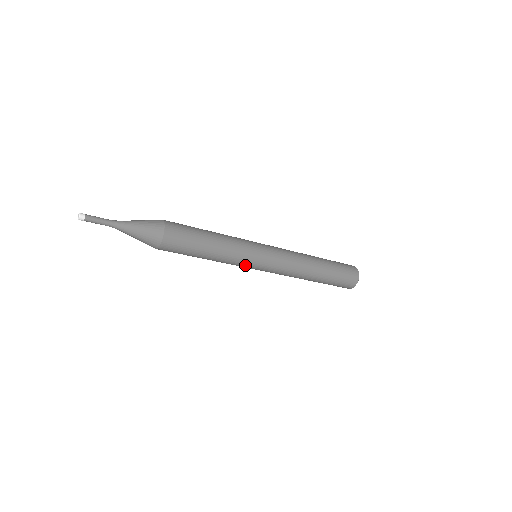
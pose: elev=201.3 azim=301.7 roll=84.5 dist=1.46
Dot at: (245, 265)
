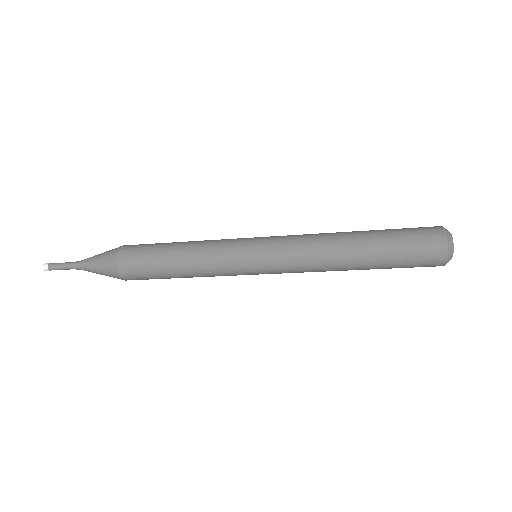
Dot at: occluded
